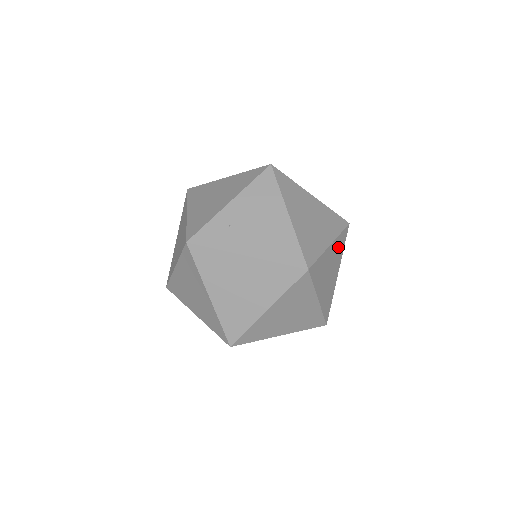
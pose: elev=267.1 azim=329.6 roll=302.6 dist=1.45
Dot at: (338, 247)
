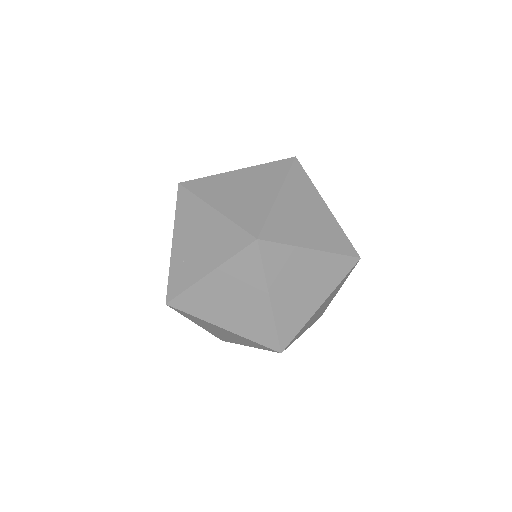
Dot at: (298, 187)
